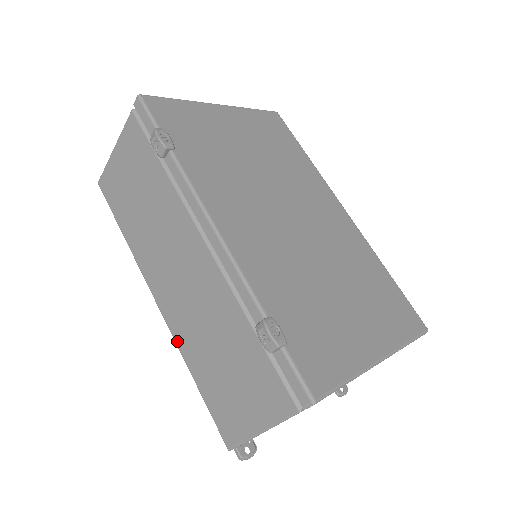
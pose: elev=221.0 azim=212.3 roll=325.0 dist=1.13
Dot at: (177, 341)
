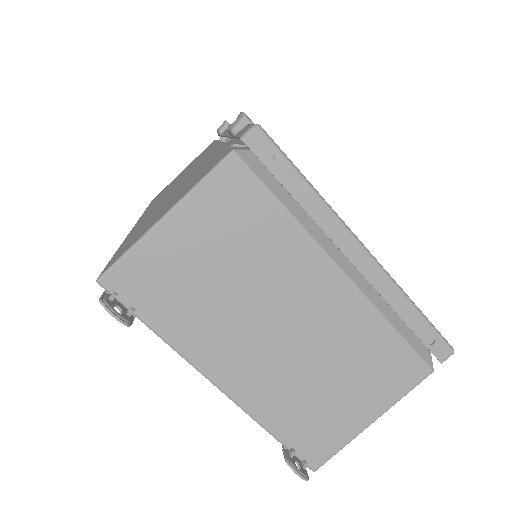
Dot at: (130, 233)
